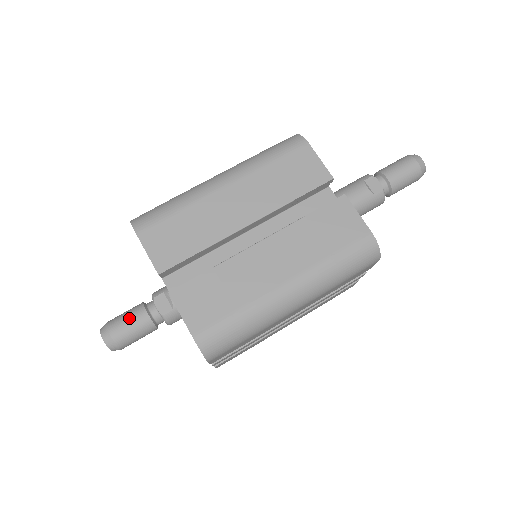
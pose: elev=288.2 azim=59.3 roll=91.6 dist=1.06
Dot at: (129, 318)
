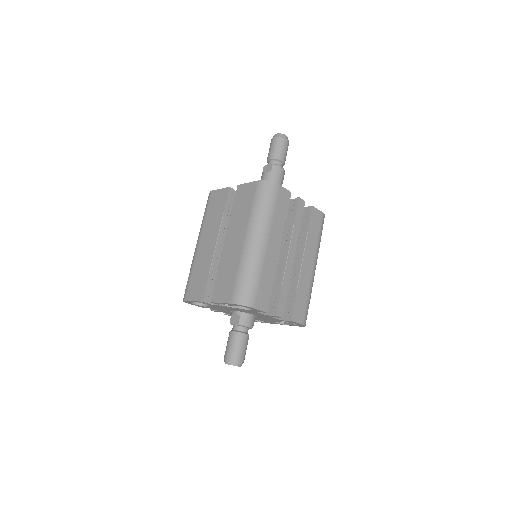
Dot at: (228, 342)
